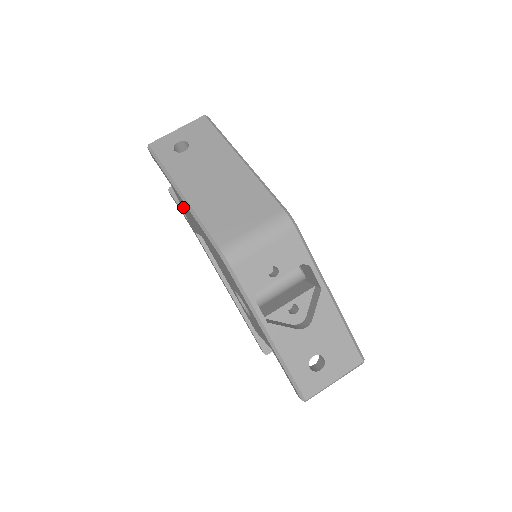
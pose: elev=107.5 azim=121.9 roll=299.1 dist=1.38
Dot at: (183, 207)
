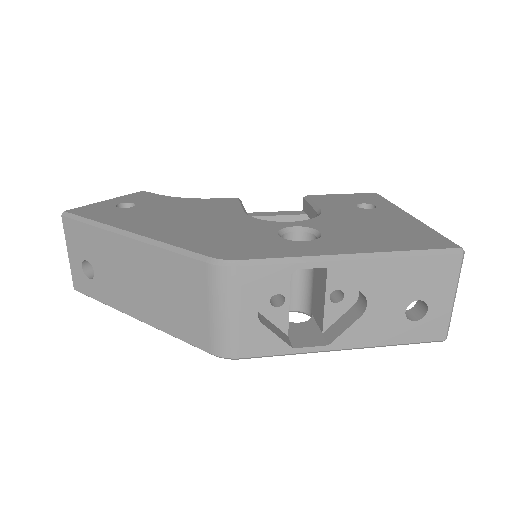
Dot at: occluded
